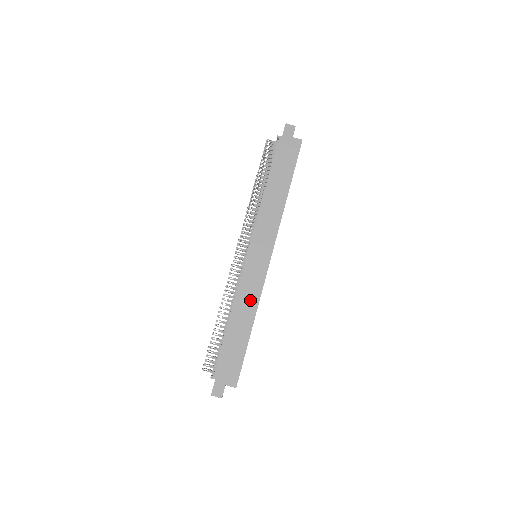
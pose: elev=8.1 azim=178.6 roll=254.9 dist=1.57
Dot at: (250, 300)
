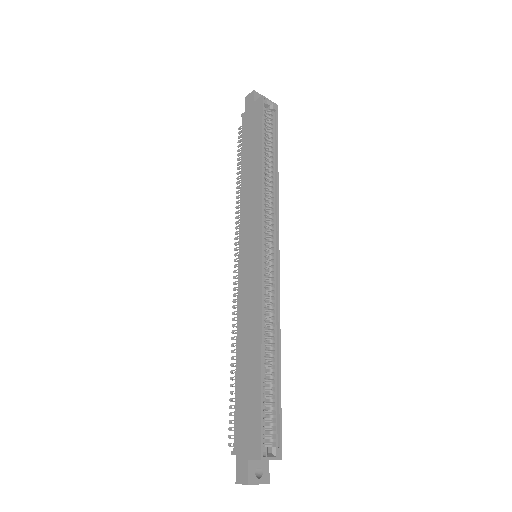
Dot at: (252, 315)
